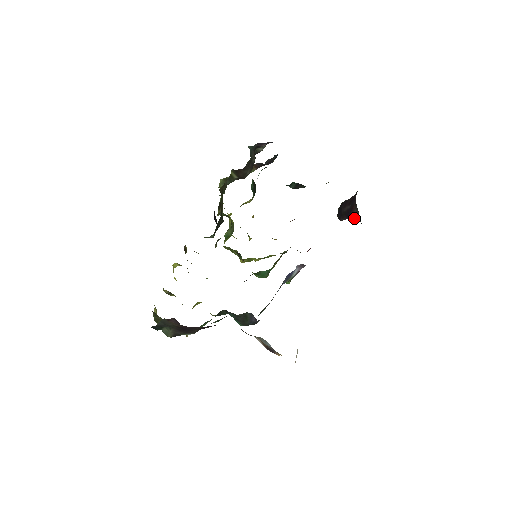
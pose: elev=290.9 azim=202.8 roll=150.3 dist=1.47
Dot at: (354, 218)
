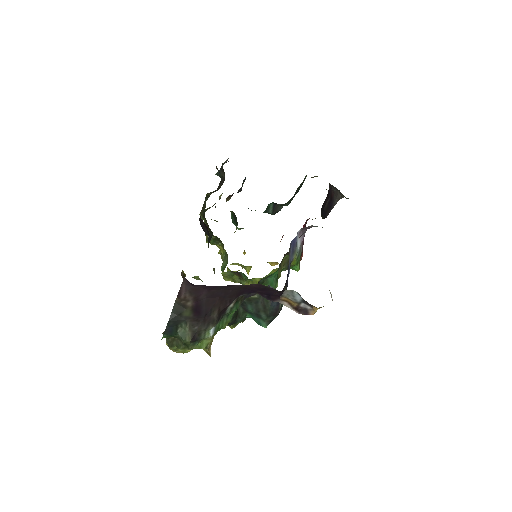
Dot at: occluded
